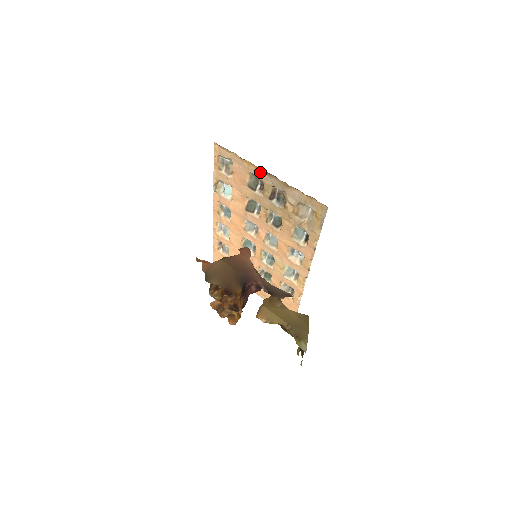
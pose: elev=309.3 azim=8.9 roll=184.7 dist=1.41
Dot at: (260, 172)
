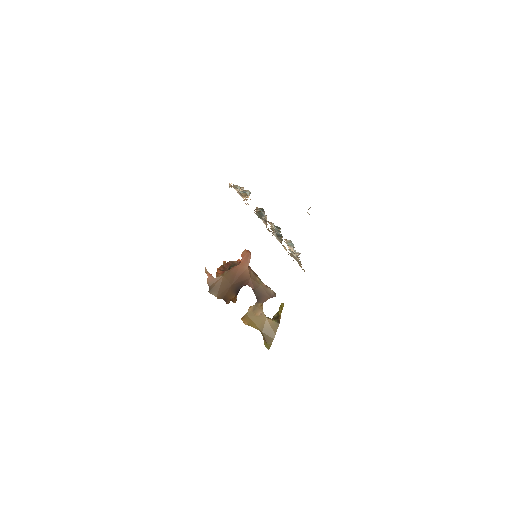
Dot at: occluded
